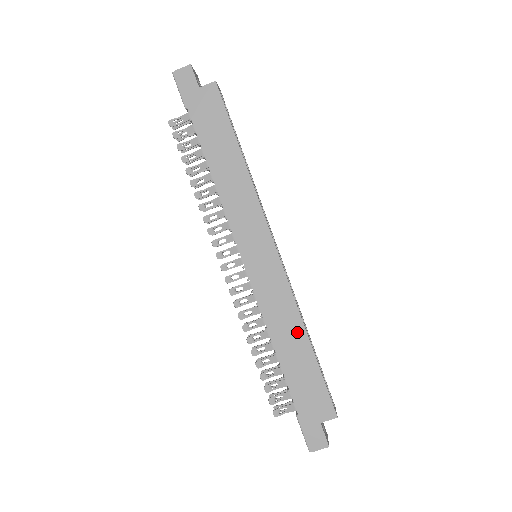
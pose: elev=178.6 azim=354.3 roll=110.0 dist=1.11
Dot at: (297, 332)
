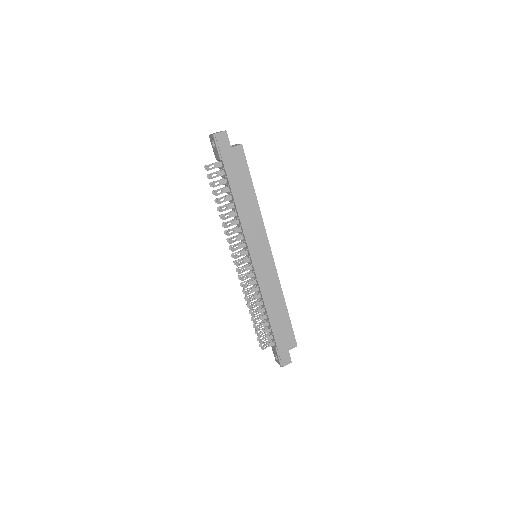
Dot at: (280, 301)
